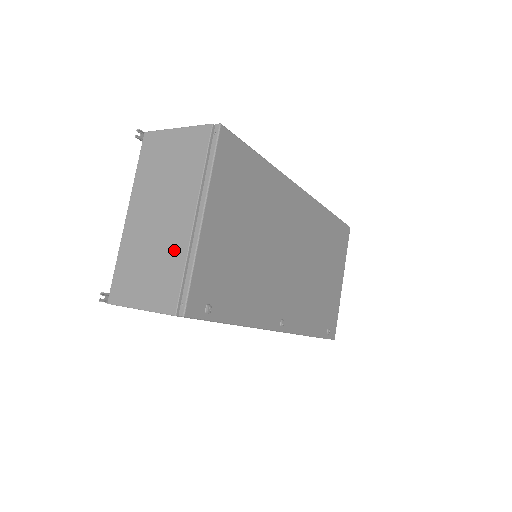
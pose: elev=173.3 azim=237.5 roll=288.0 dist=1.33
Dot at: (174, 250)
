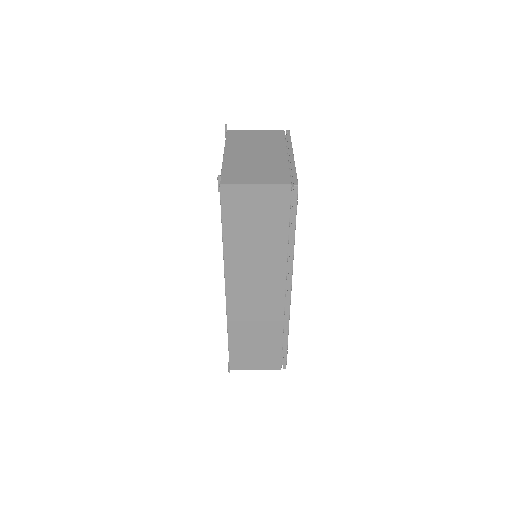
Dot at: (277, 164)
